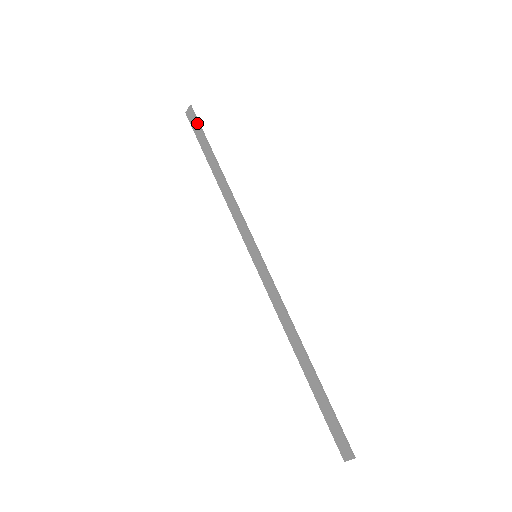
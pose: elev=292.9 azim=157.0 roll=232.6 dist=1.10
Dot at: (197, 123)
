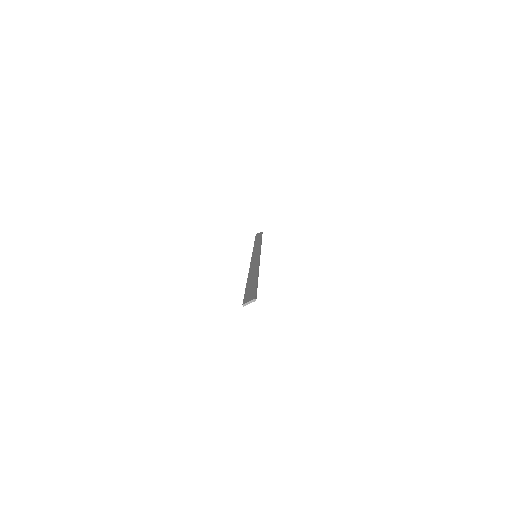
Dot at: occluded
